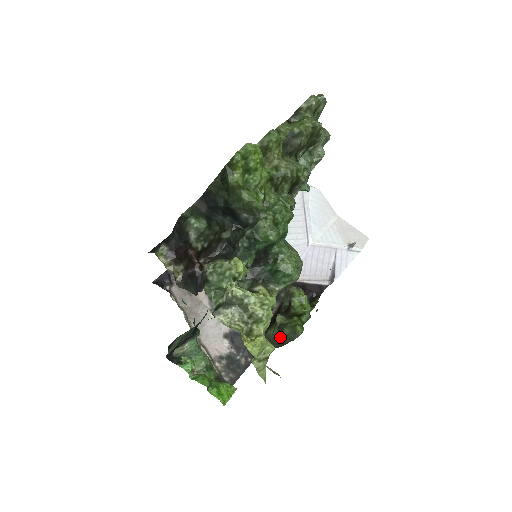
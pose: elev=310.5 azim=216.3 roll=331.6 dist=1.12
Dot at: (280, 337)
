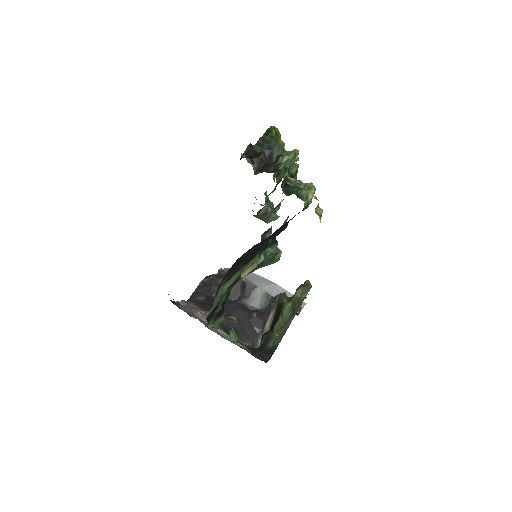
Dot at: (294, 304)
